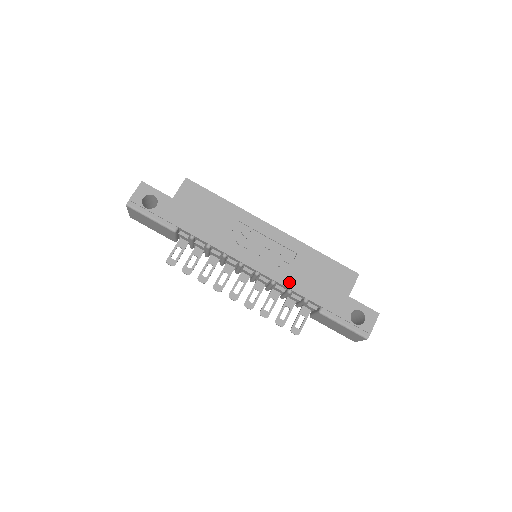
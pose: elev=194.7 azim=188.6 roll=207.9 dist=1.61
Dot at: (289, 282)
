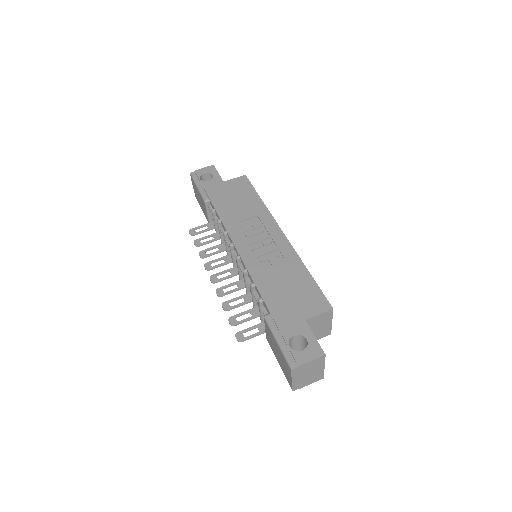
Dot at: (258, 276)
